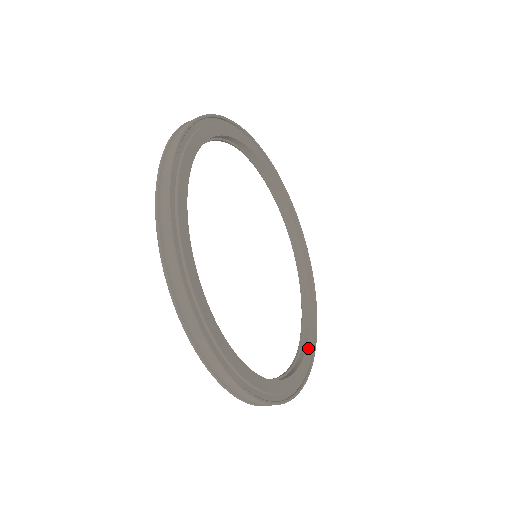
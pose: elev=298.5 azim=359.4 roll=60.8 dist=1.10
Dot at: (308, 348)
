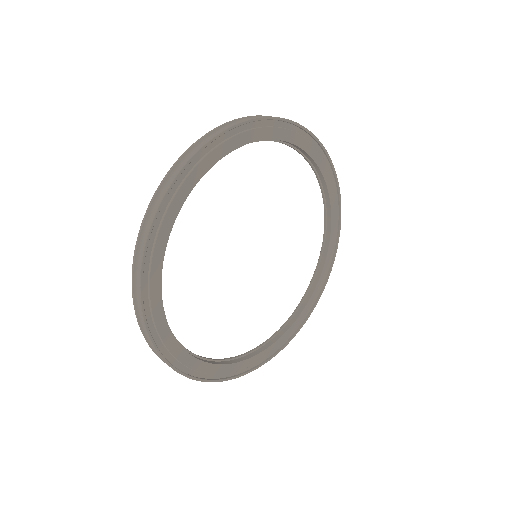
Dot at: (315, 292)
